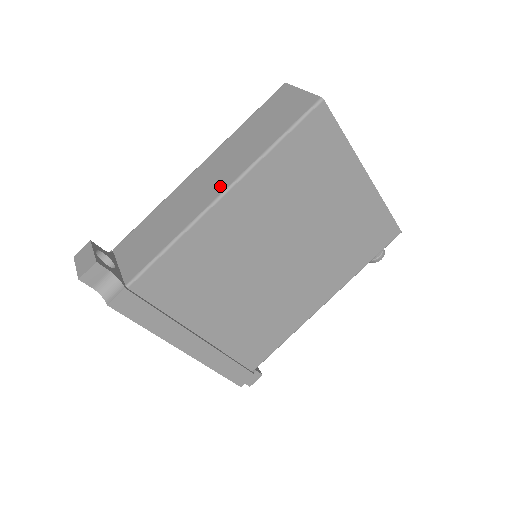
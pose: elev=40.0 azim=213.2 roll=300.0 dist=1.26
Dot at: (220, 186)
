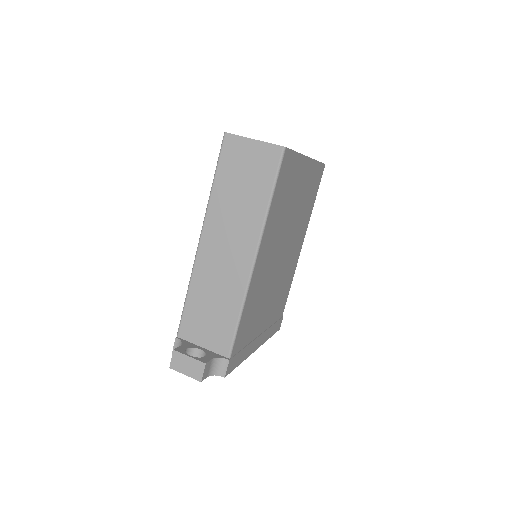
Dot at: (246, 253)
